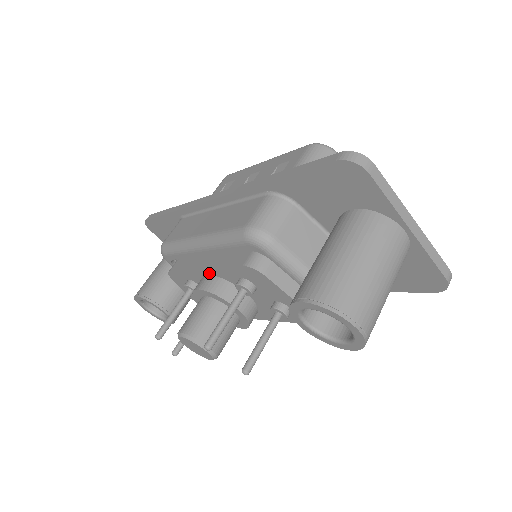
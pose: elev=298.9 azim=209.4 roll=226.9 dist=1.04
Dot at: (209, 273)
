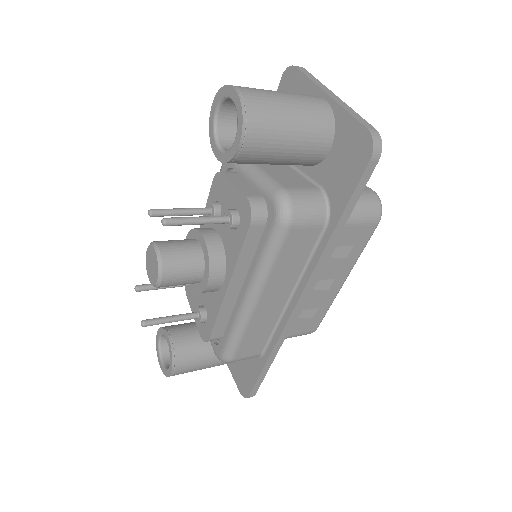
Dot at: occluded
